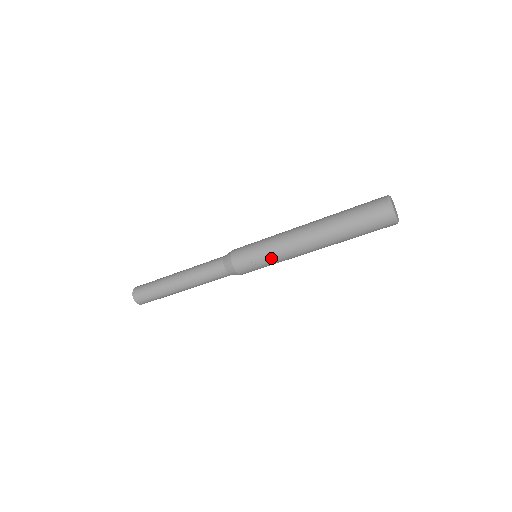
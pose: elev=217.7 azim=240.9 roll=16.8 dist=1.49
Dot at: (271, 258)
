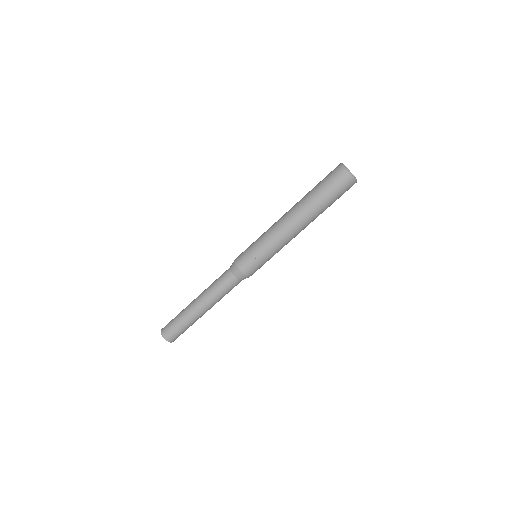
Dot at: (267, 248)
